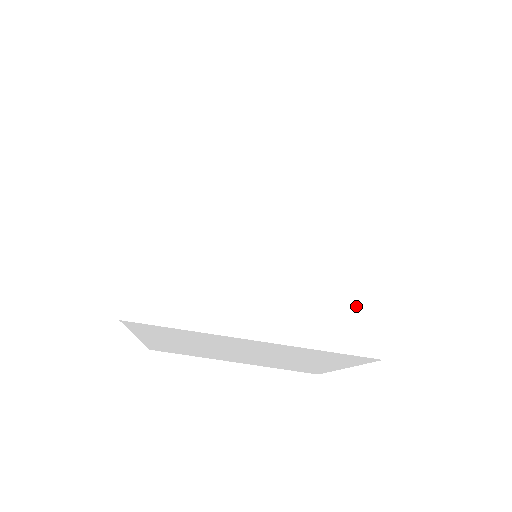
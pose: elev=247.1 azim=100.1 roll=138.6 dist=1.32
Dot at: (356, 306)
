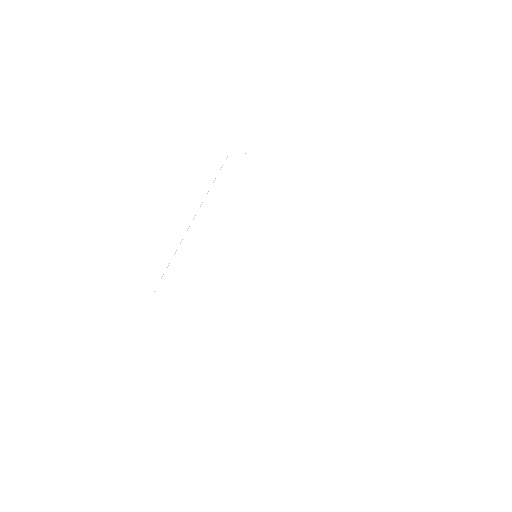
Dot at: (297, 339)
